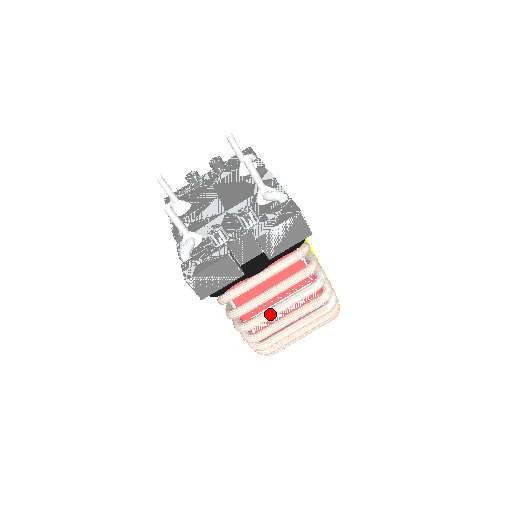
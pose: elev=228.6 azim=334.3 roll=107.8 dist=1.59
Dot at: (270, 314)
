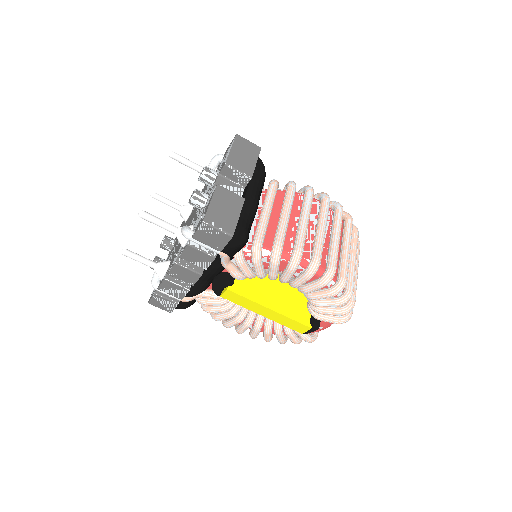
Dot at: (301, 229)
